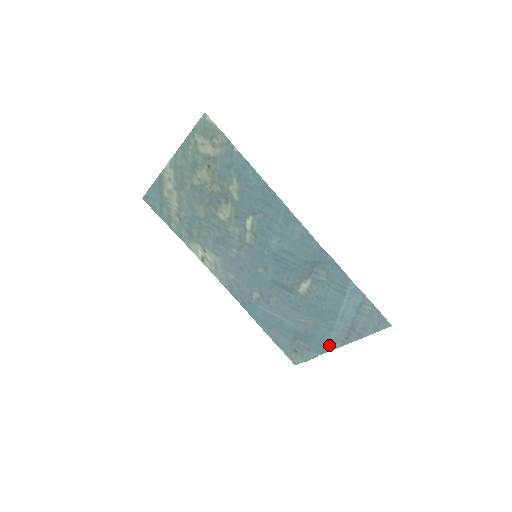
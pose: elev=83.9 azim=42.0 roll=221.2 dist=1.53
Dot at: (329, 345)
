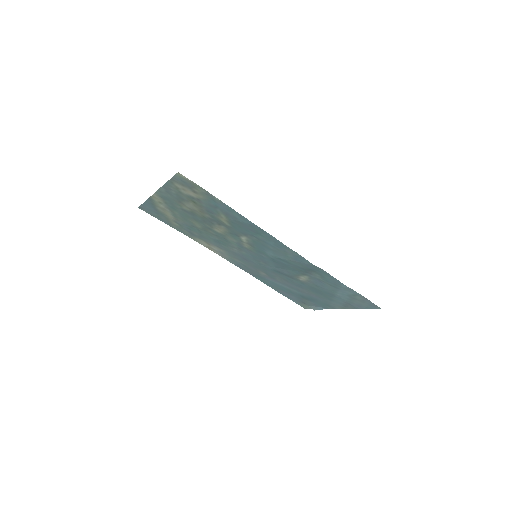
Dot at: (331, 306)
